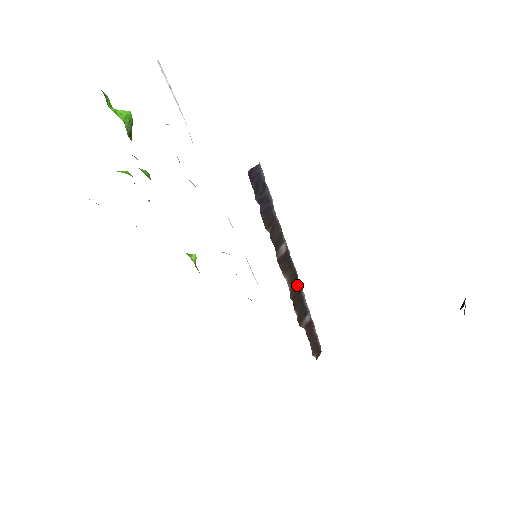
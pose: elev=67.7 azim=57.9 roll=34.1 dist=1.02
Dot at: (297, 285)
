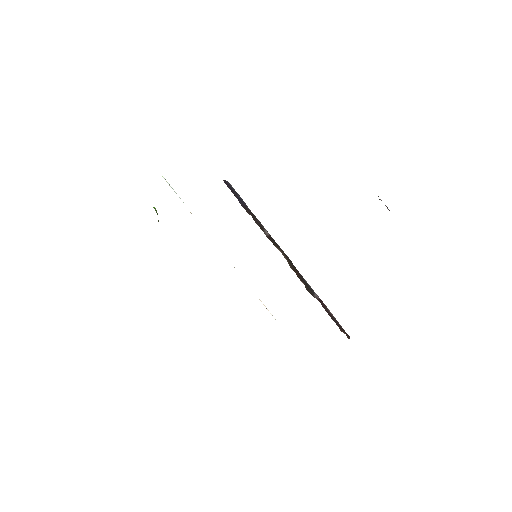
Dot at: (291, 263)
